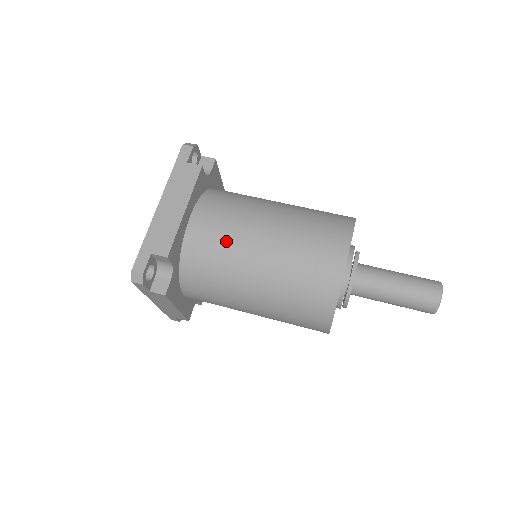
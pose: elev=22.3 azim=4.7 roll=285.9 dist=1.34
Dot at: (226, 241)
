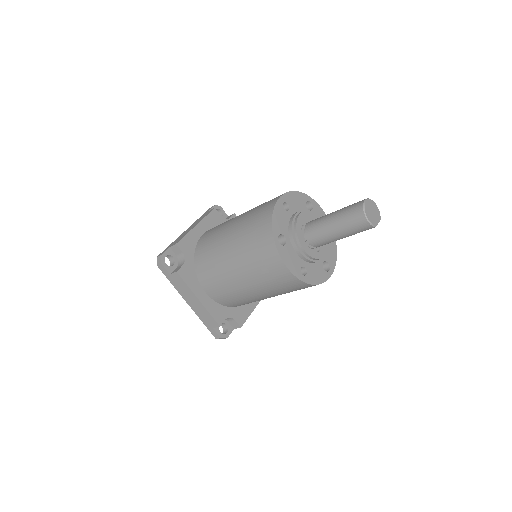
Dot at: (216, 232)
